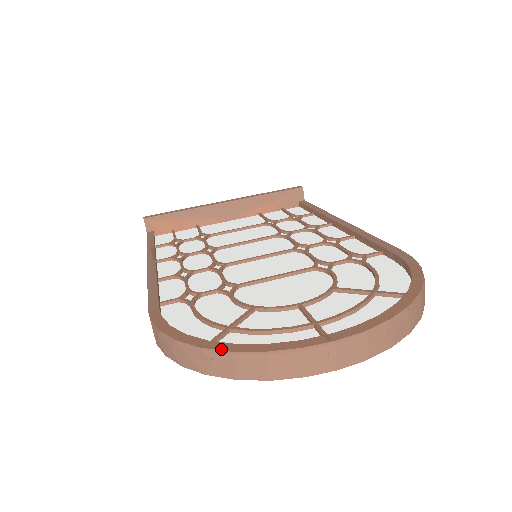
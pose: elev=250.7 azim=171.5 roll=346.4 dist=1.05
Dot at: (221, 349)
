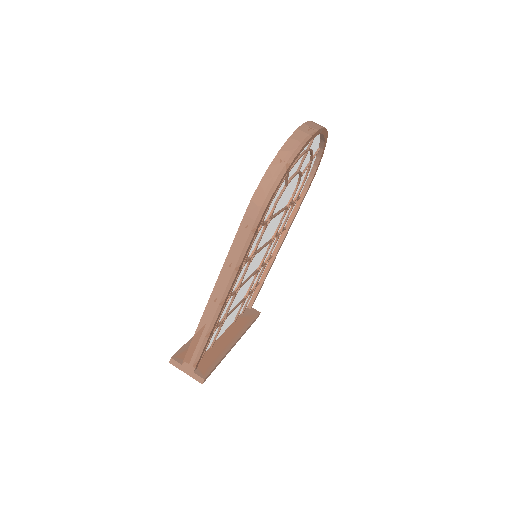
Dot at: (285, 142)
